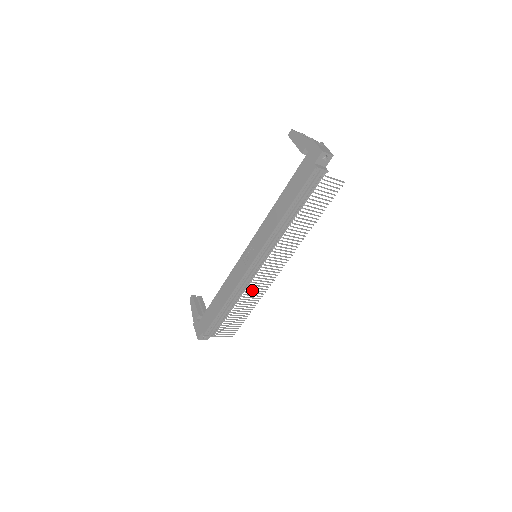
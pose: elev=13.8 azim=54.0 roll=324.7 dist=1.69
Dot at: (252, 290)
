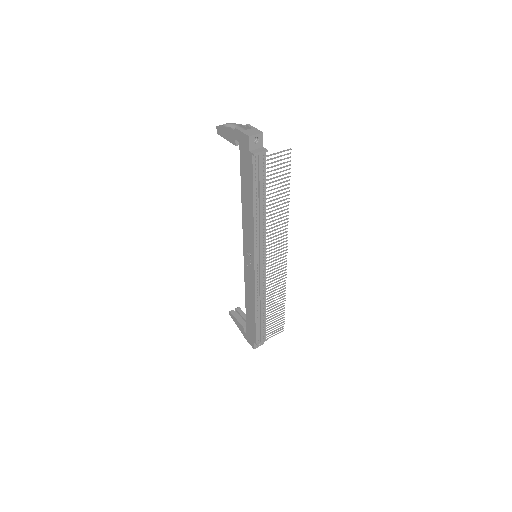
Dot at: (272, 286)
